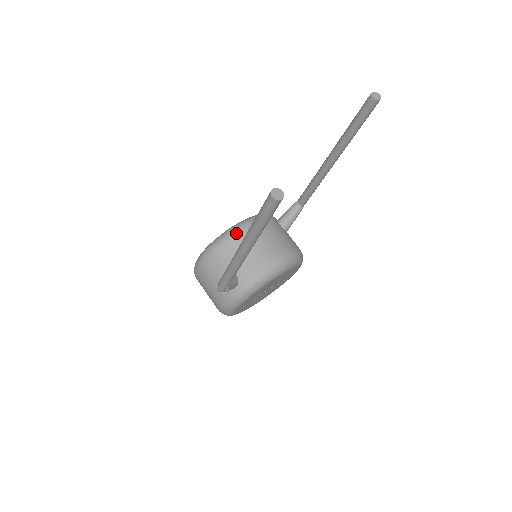
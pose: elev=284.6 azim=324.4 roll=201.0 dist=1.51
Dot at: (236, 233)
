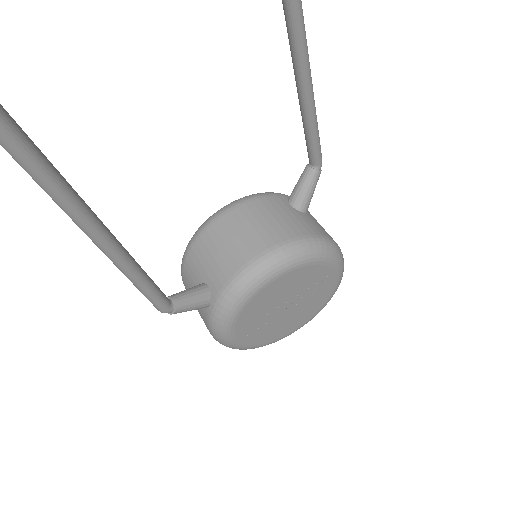
Dot at: (207, 225)
